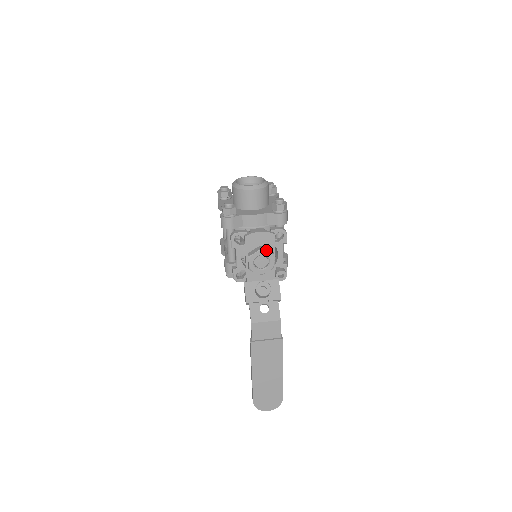
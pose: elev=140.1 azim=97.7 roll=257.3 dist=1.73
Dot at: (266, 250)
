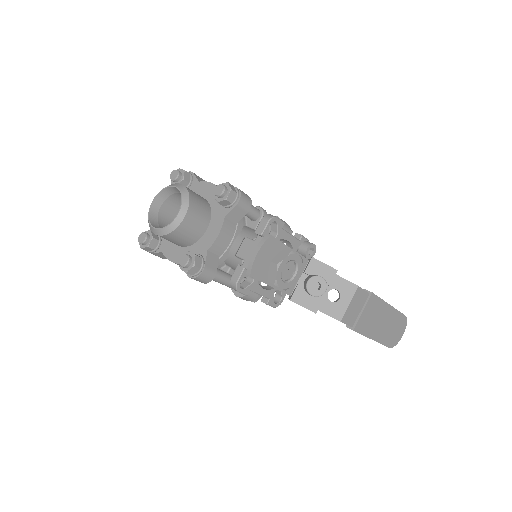
Dot at: (281, 258)
